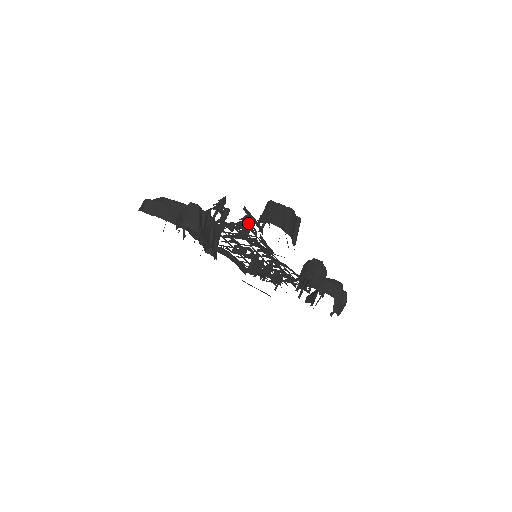
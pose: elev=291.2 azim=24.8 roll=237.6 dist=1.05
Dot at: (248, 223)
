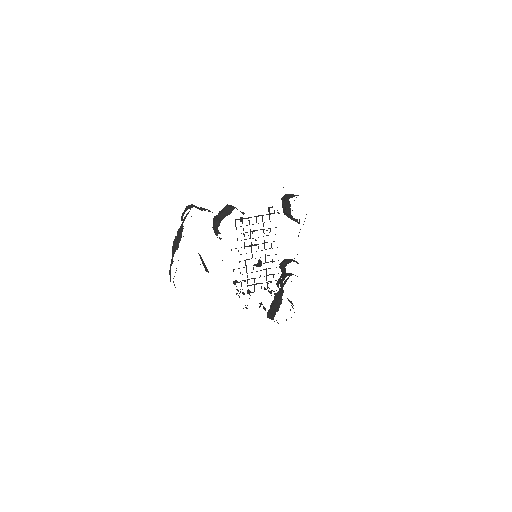
Dot at: occluded
